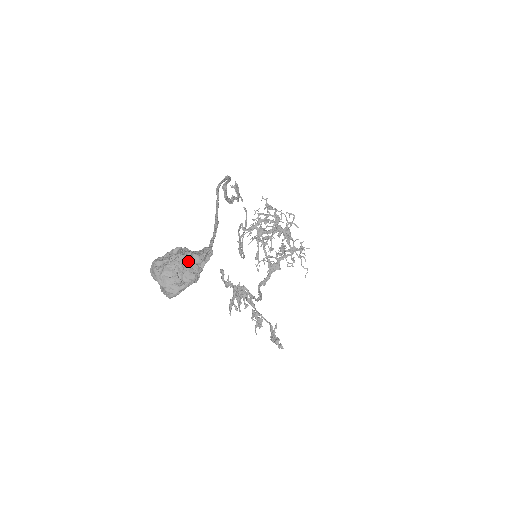
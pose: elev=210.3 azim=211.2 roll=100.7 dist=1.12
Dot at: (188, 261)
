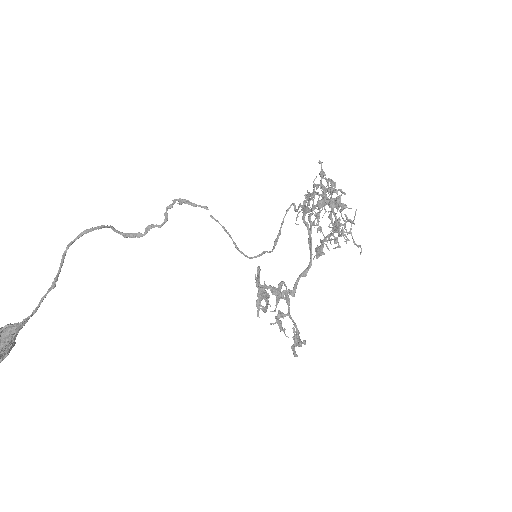
Dot at: out of frame
